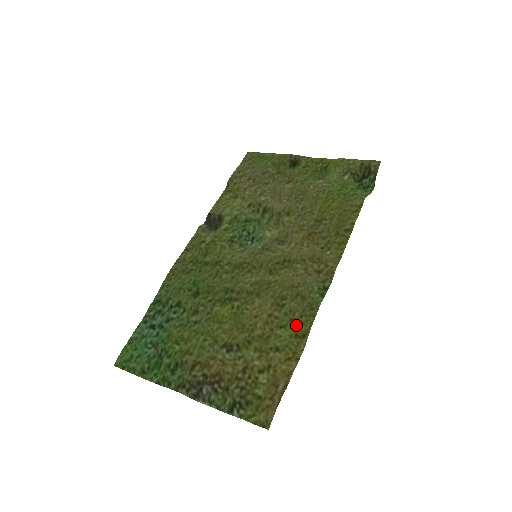
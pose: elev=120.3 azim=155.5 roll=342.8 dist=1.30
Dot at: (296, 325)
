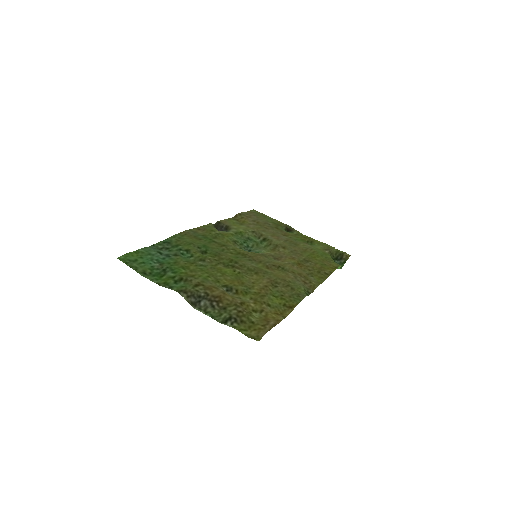
Dot at: (286, 299)
